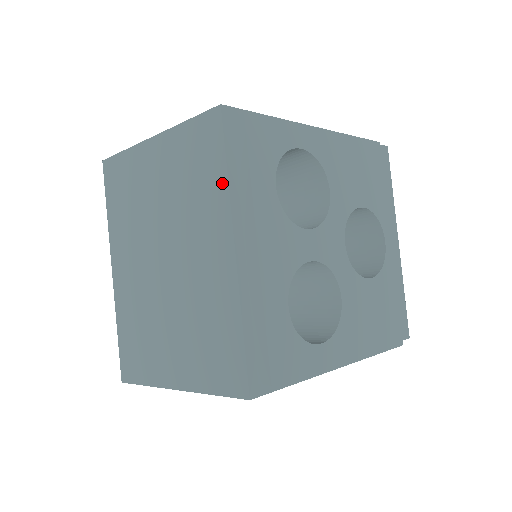
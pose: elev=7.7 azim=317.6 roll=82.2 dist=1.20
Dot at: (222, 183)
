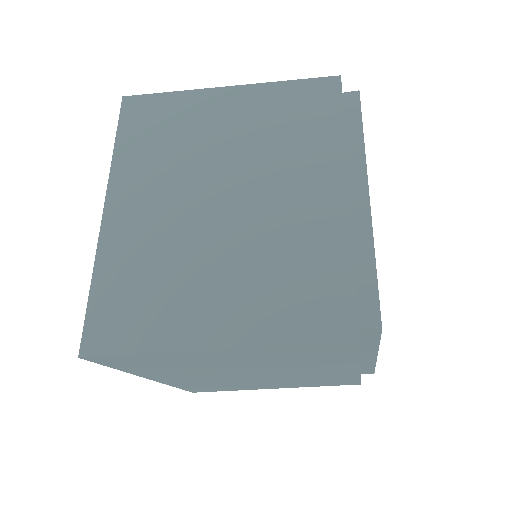
Dot at: (336, 134)
